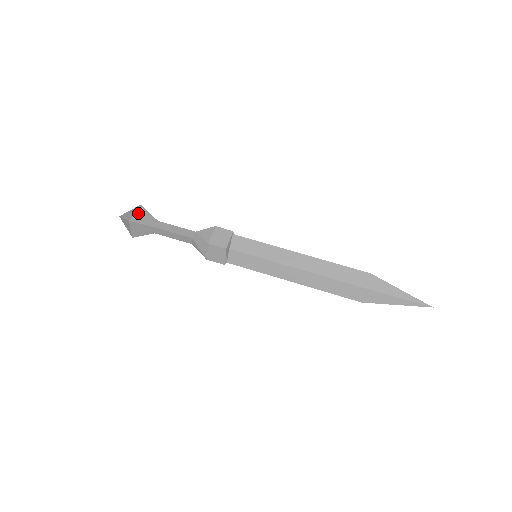
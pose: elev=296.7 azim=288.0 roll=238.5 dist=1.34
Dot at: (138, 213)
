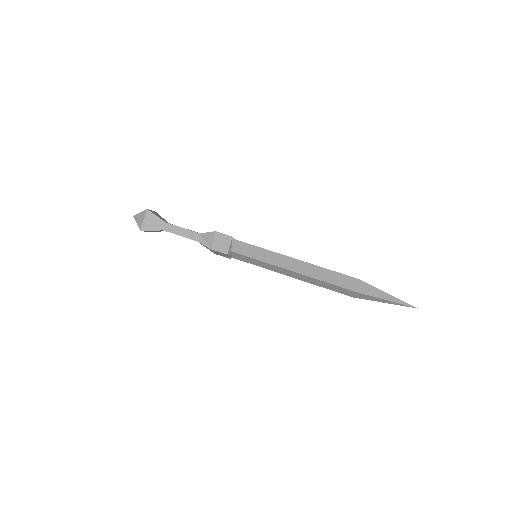
Dot at: (146, 219)
